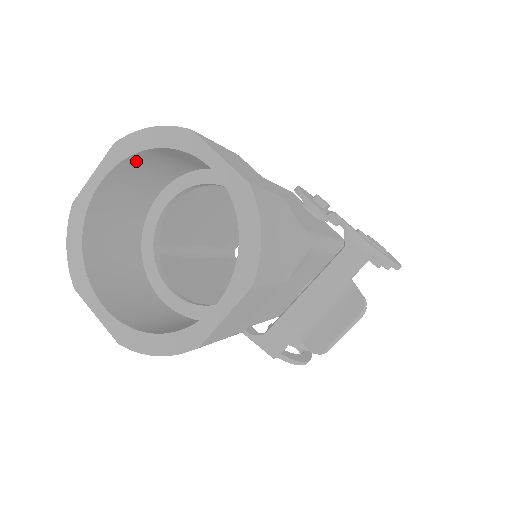
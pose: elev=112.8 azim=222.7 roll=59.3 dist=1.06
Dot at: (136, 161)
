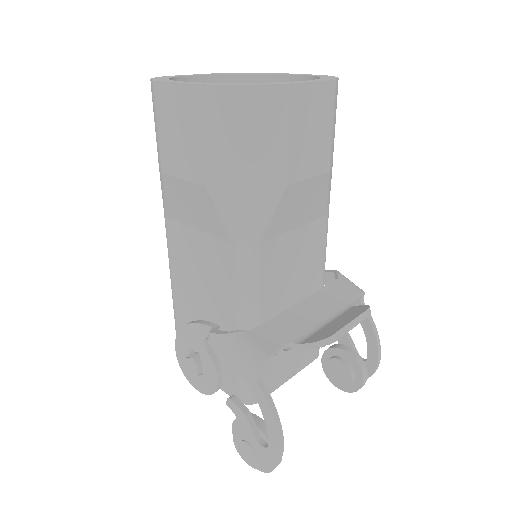
Dot at: occluded
